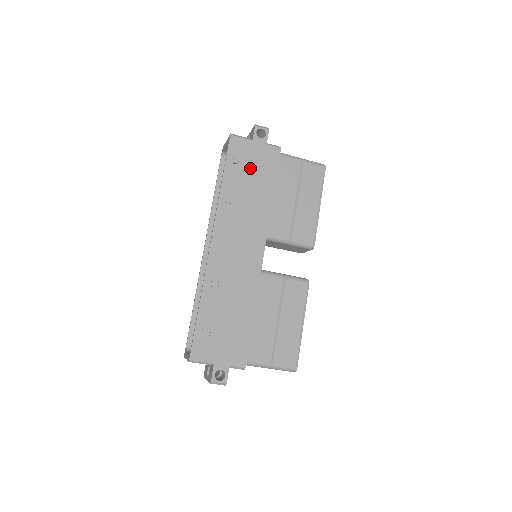
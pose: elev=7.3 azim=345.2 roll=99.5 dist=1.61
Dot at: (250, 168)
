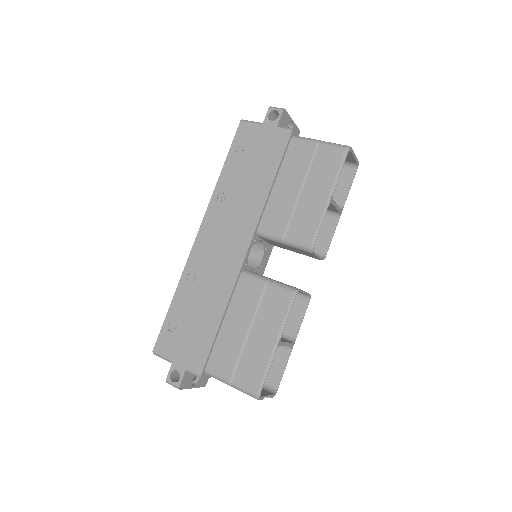
Dot at: (253, 155)
